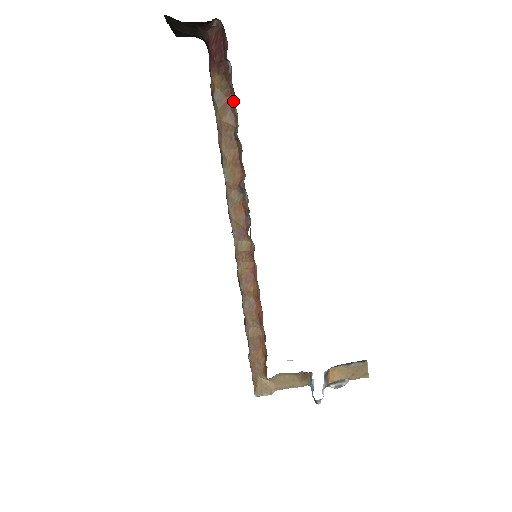
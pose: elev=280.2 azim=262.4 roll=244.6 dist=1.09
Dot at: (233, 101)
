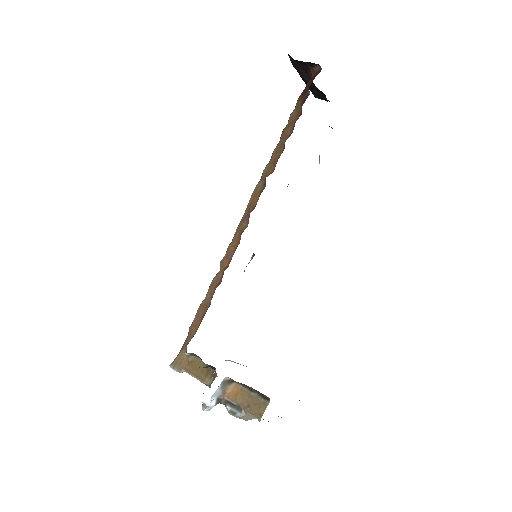
Dot at: occluded
